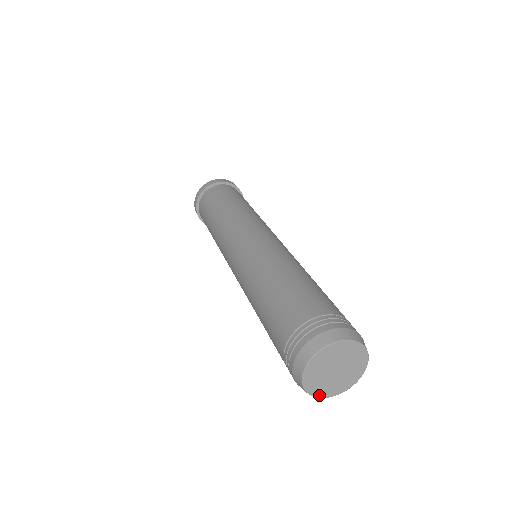
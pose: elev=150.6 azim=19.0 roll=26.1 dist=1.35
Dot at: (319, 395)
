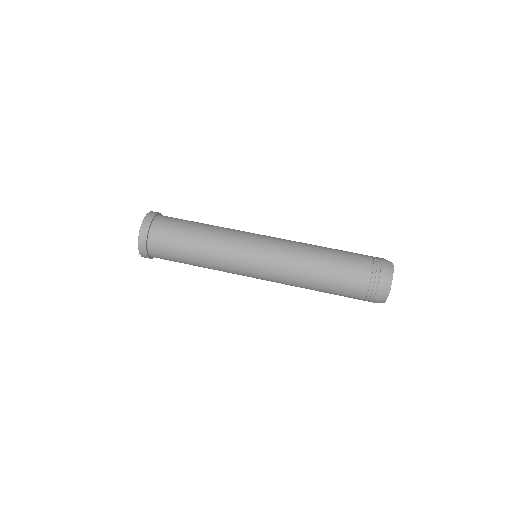
Dot at: occluded
